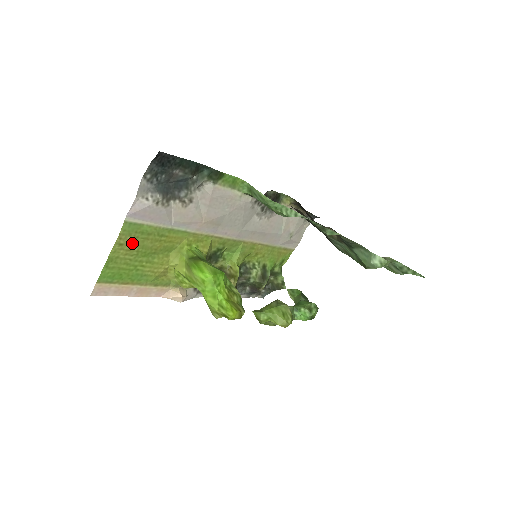
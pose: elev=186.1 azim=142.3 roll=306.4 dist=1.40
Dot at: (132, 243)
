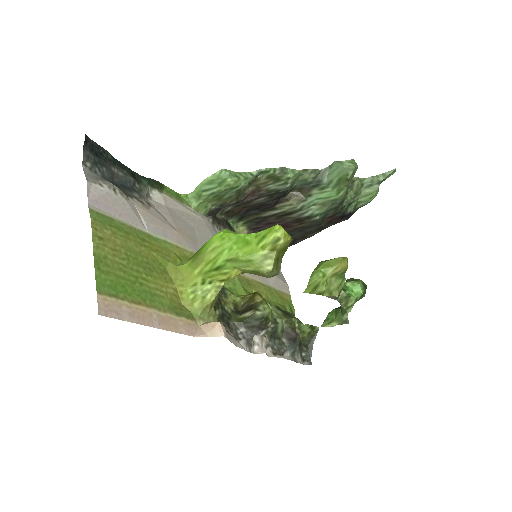
Dot at: (113, 241)
